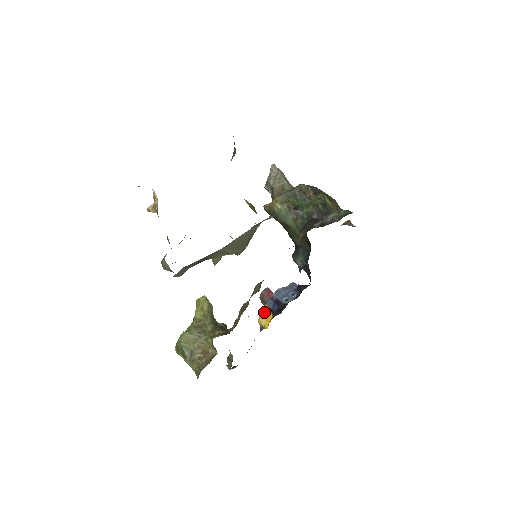
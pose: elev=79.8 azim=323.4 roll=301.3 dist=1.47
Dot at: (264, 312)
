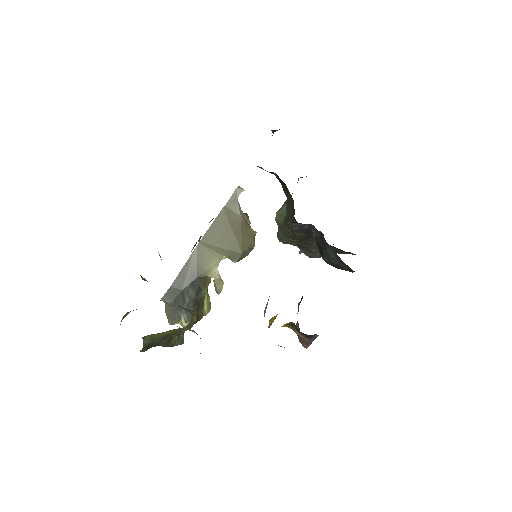
Dot at: occluded
